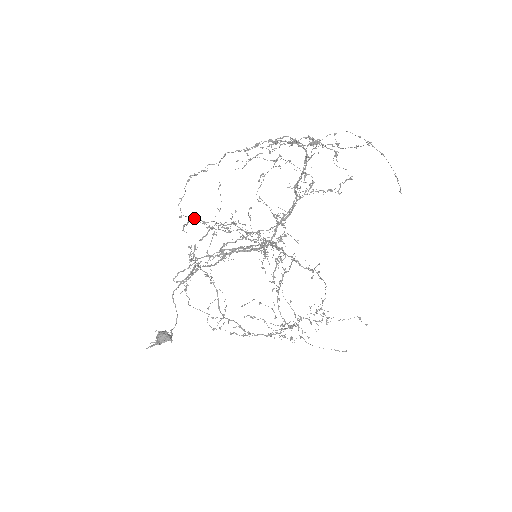
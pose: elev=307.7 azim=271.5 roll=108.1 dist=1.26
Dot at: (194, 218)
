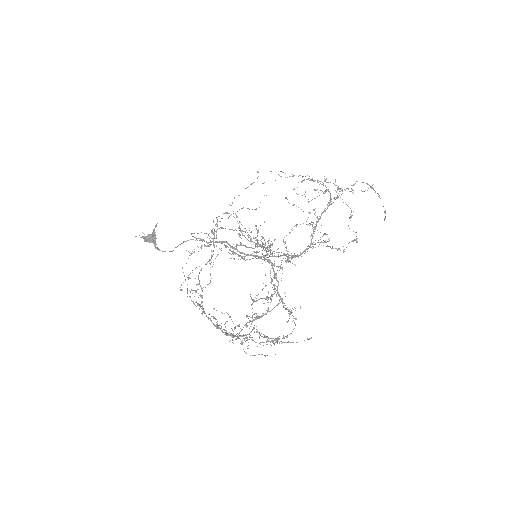
Dot at: (236, 215)
